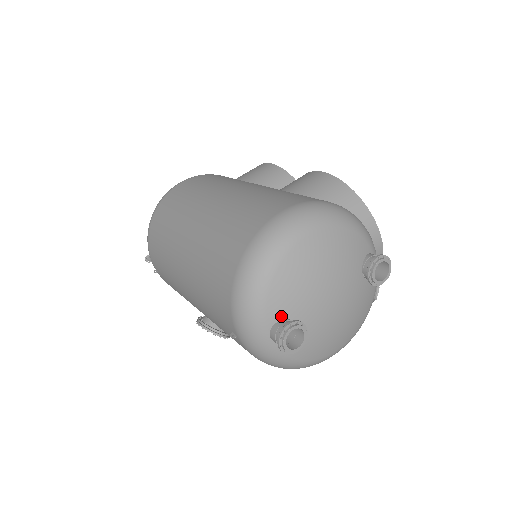
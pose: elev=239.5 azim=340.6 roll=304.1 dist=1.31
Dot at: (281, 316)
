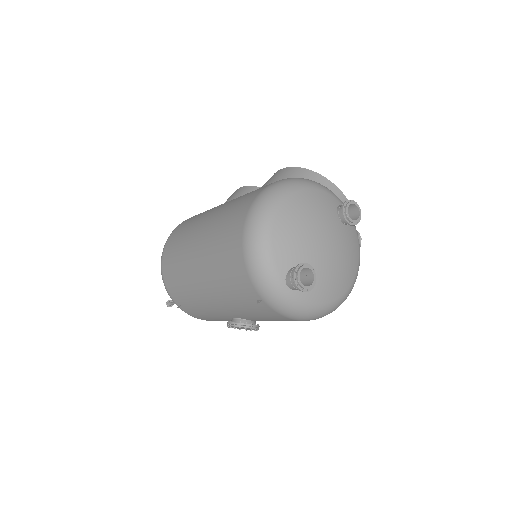
Dot at: (289, 266)
